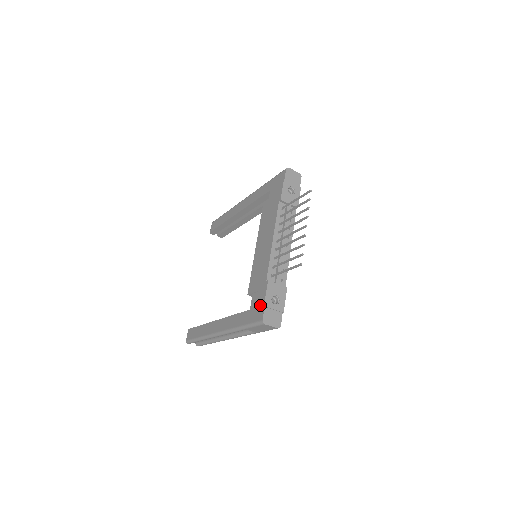
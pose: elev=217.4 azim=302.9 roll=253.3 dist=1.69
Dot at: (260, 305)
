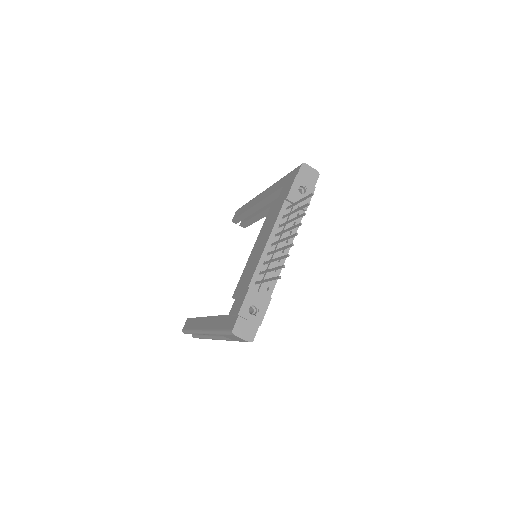
Dot at: (235, 313)
